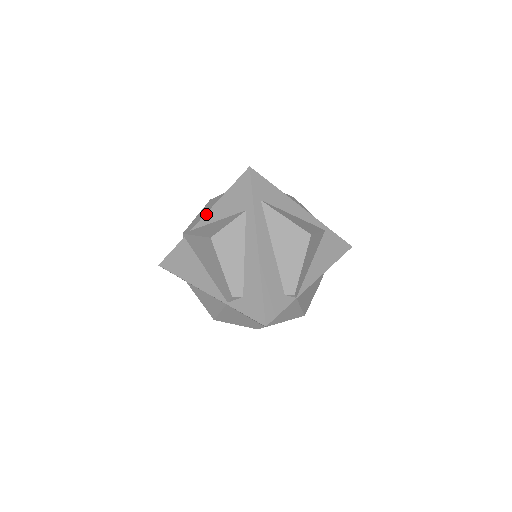
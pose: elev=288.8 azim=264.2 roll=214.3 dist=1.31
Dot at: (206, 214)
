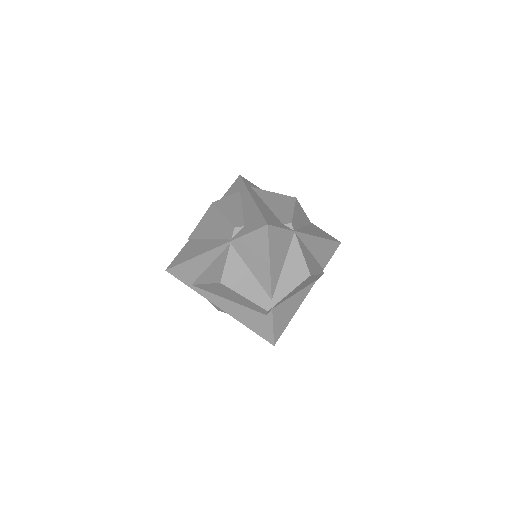
Dot at: occluded
